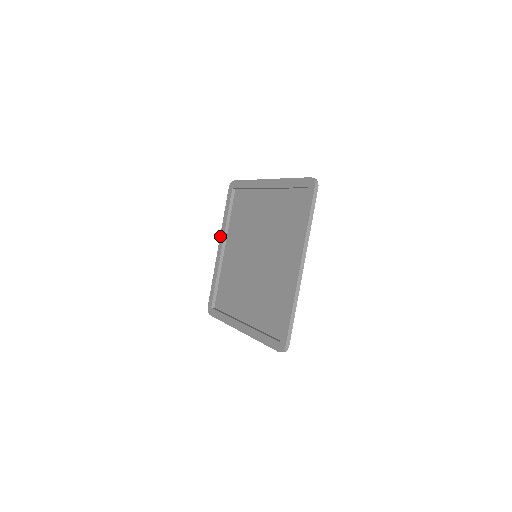
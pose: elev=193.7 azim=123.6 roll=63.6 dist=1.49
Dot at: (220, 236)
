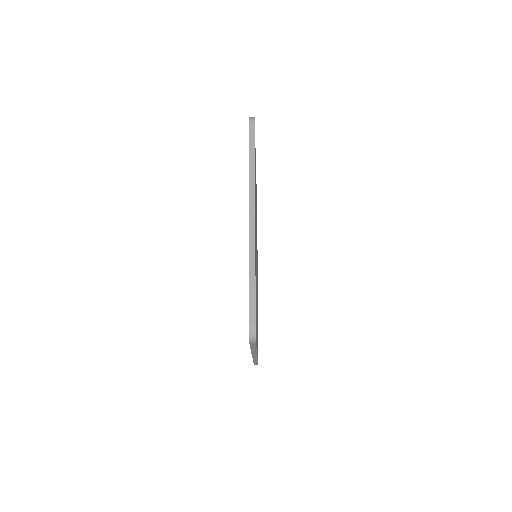
Dot at: occluded
